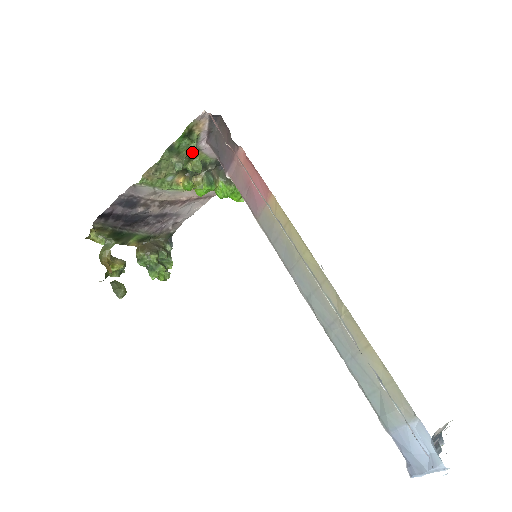
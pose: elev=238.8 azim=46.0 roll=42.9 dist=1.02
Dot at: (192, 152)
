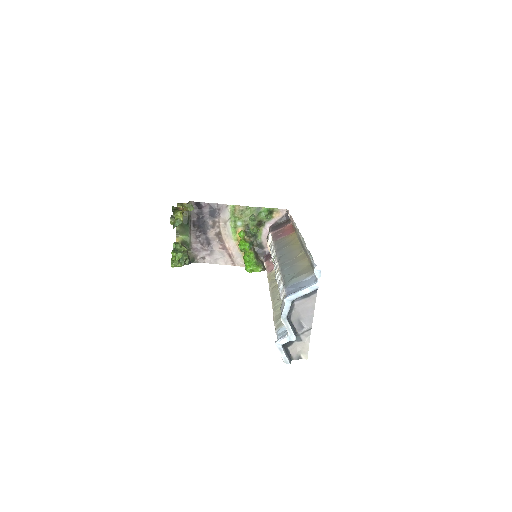
Dot at: (261, 223)
